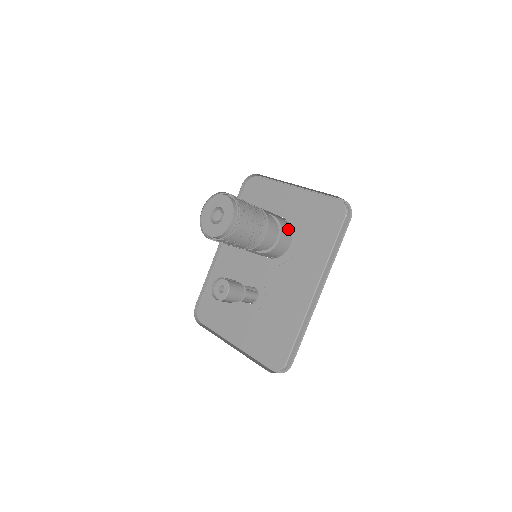
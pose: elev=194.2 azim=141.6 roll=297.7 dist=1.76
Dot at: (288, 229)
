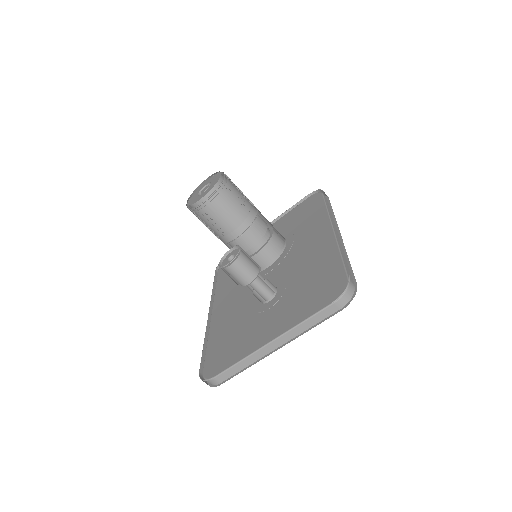
Dot at: occluded
